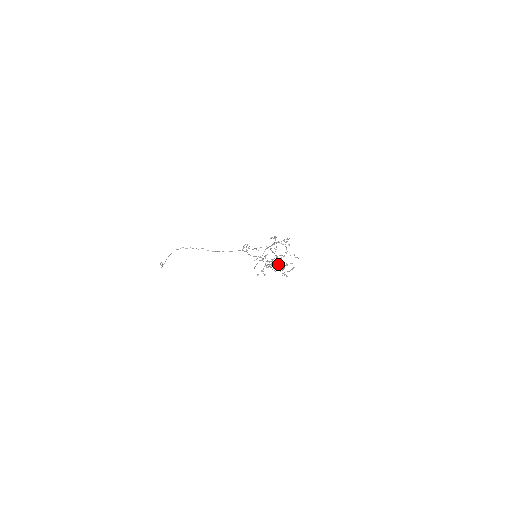
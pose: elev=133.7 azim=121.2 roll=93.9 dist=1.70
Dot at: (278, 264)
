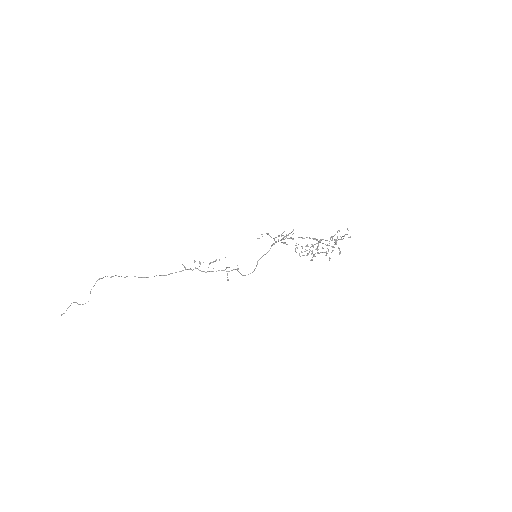
Dot at: (350, 236)
